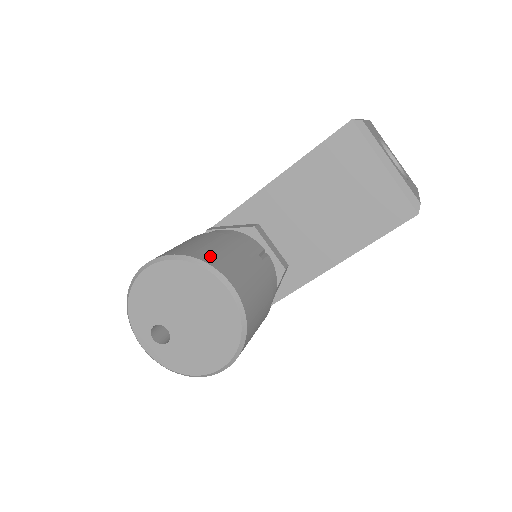
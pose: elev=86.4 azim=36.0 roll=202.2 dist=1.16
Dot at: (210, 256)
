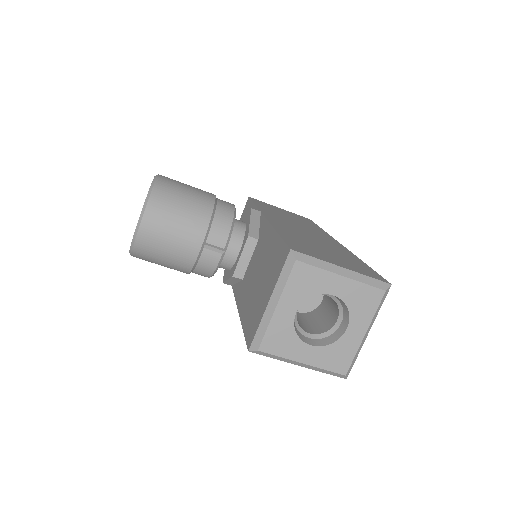
Dot at: (160, 204)
